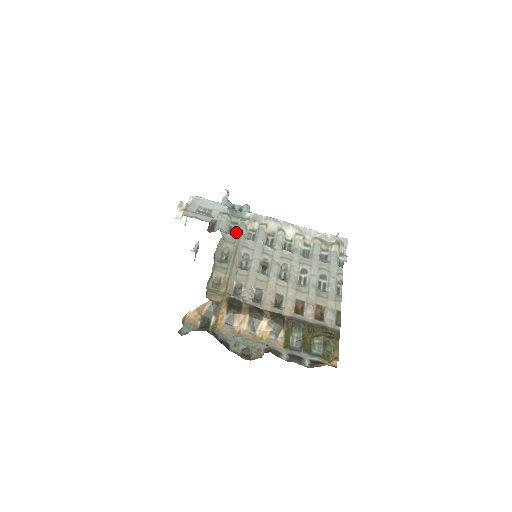
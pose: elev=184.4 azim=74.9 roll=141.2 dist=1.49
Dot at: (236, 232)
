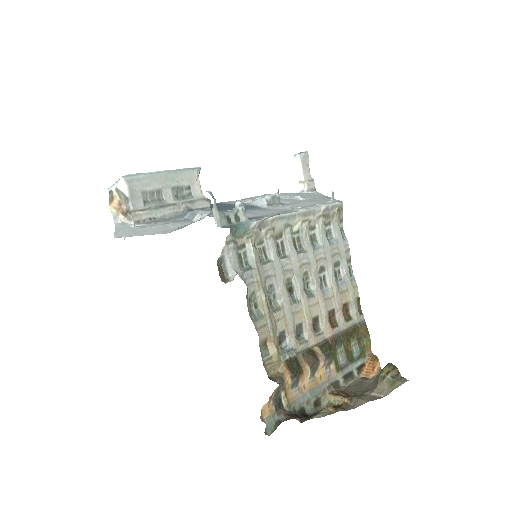
Dot at: (248, 260)
